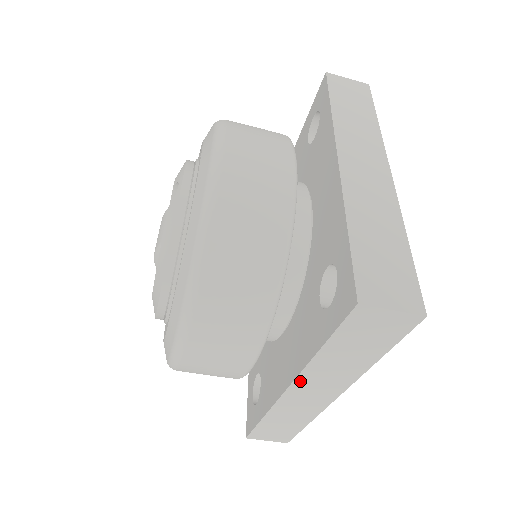
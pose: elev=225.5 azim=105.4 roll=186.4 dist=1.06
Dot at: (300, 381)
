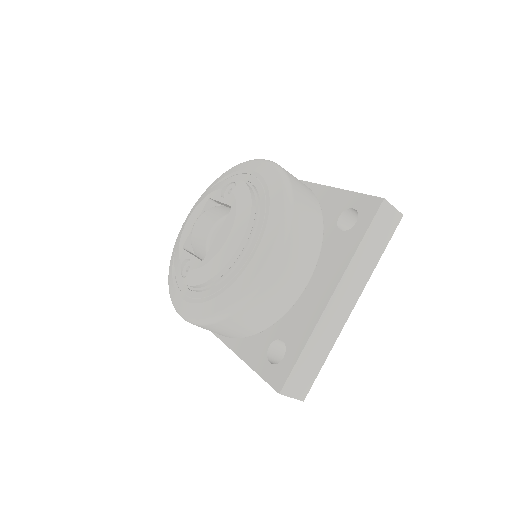
Dot at: (342, 283)
